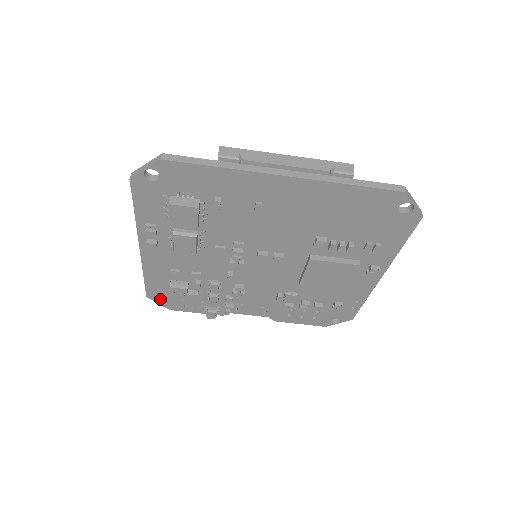
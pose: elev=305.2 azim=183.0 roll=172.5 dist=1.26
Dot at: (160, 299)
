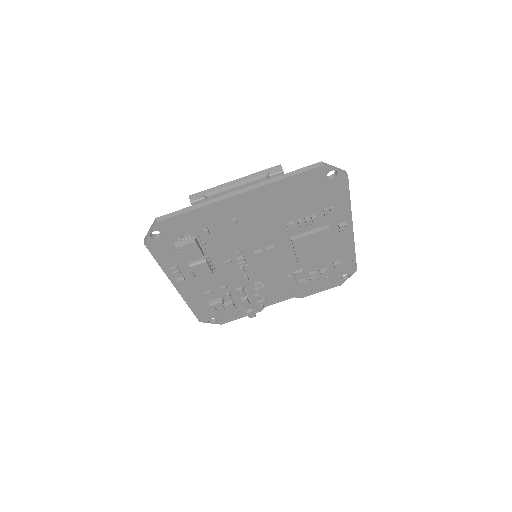
Dot at: (210, 320)
